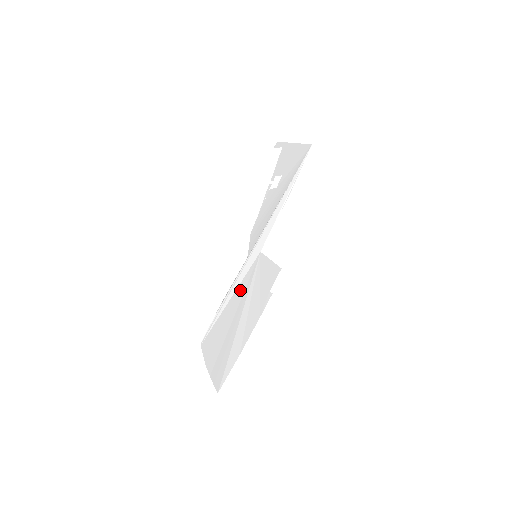
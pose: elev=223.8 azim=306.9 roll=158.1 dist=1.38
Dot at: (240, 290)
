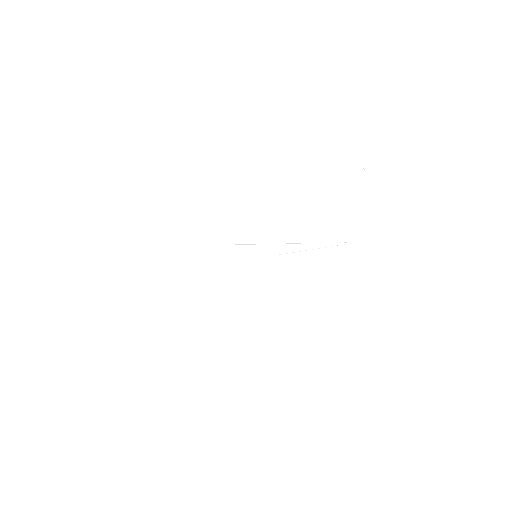
Dot at: (226, 263)
